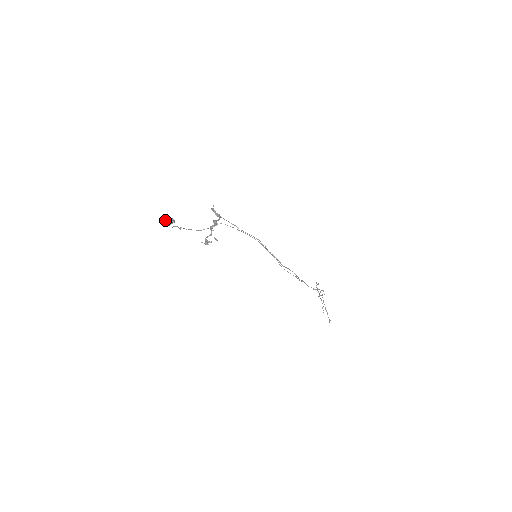
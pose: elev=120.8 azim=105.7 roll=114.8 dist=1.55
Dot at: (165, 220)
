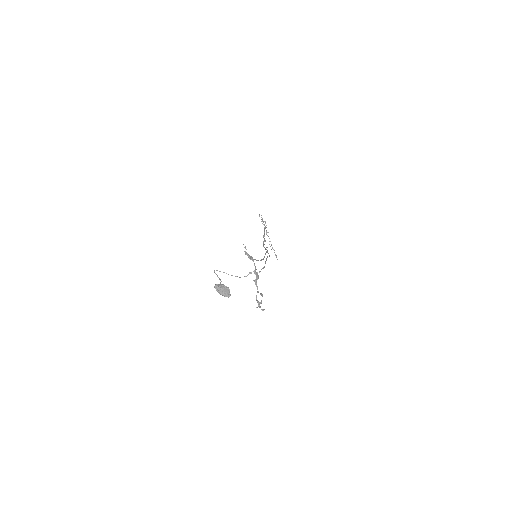
Dot at: (224, 294)
